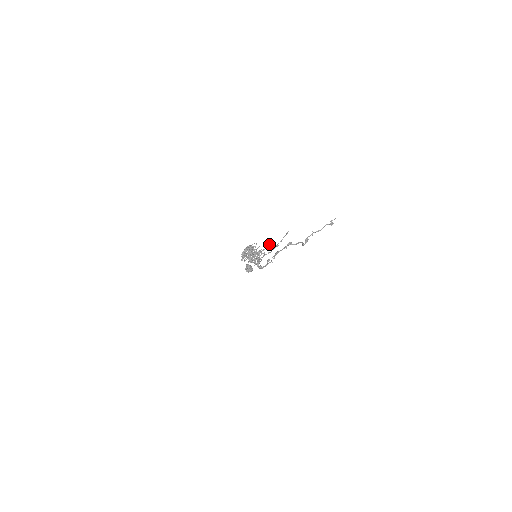
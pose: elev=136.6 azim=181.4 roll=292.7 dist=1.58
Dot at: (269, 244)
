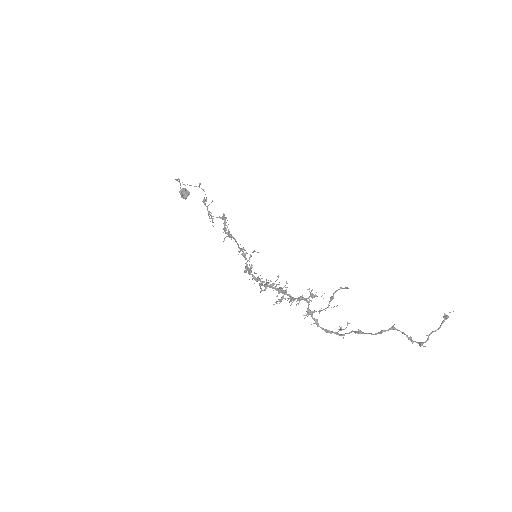
Dot at: occluded
